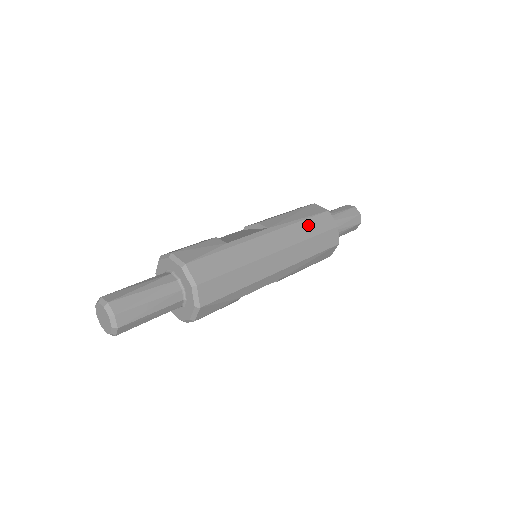
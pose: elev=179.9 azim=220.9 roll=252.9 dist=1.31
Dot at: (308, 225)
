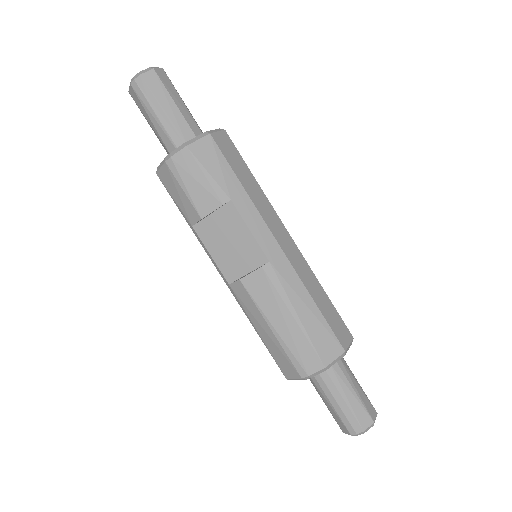
Dot at: occluded
